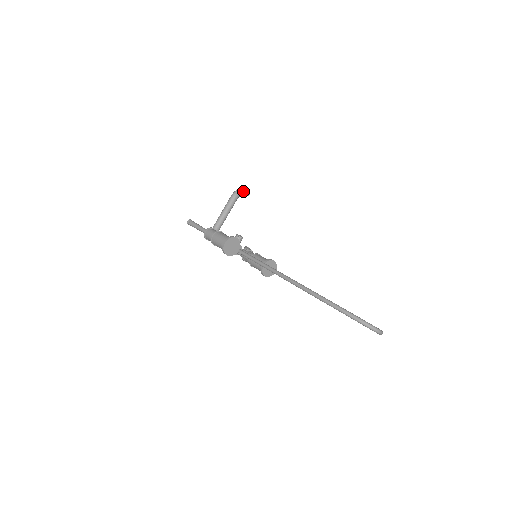
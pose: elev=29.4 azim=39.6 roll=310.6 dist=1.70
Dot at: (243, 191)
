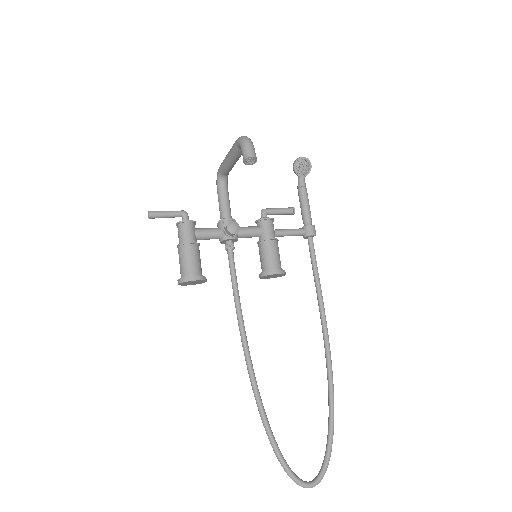
Dot at: occluded
